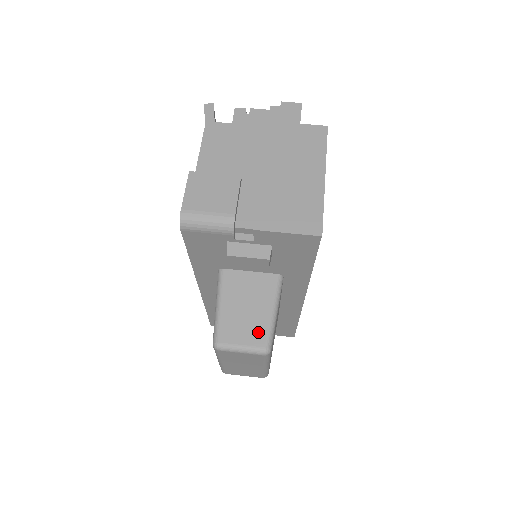
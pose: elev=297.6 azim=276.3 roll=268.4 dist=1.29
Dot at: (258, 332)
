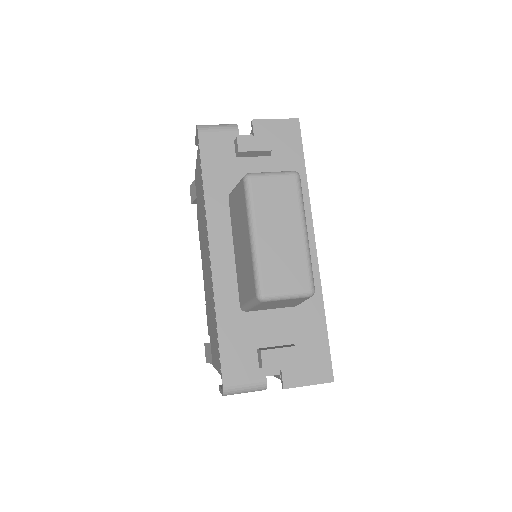
Dot at: occluded
